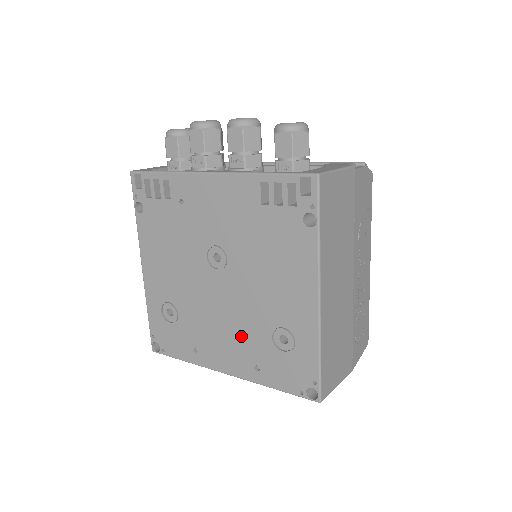
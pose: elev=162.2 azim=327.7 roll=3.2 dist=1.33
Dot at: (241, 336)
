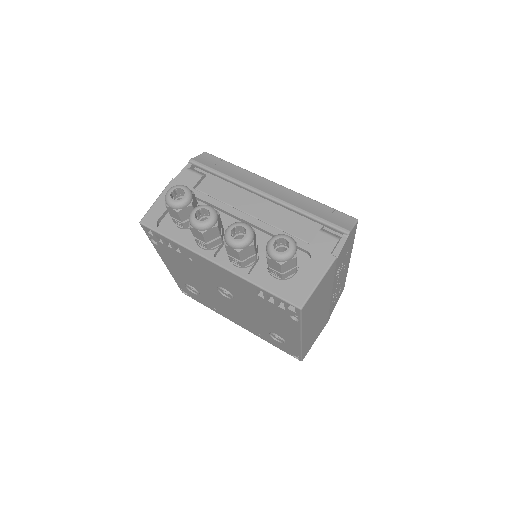
Dot at: (248, 322)
